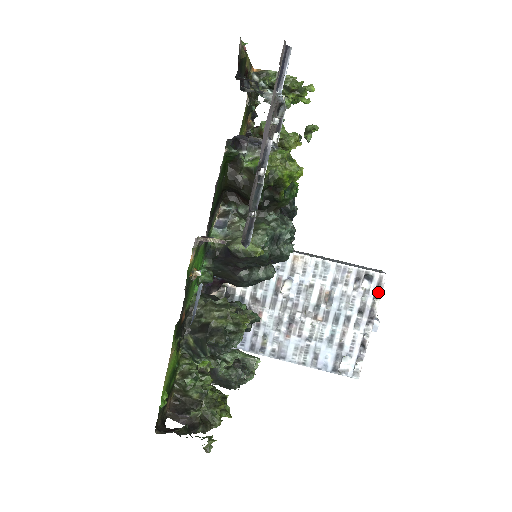
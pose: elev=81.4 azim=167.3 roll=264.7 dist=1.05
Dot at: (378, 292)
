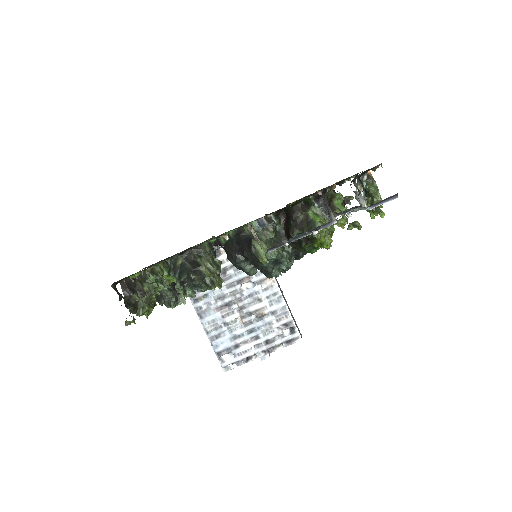
Dot at: (287, 343)
